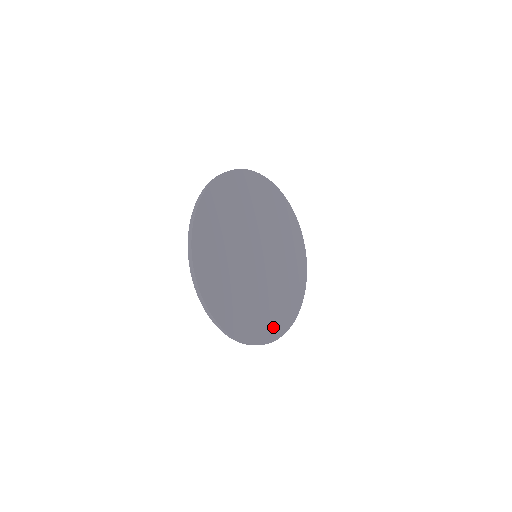
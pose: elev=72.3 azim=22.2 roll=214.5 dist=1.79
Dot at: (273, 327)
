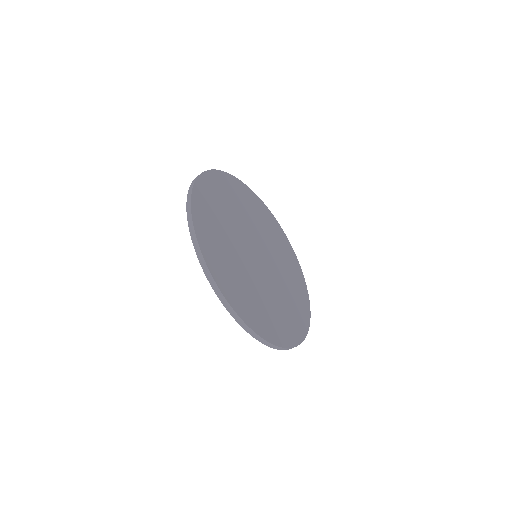
Dot at: (289, 332)
